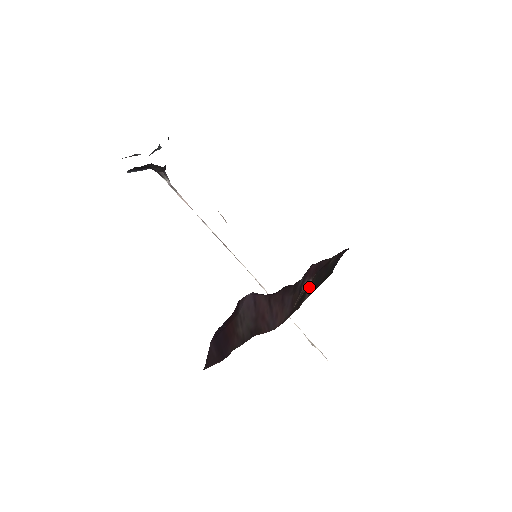
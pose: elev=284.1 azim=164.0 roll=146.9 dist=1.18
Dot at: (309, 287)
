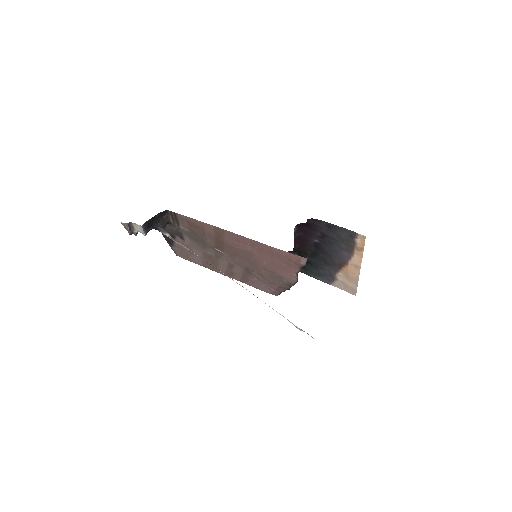
Dot at: occluded
